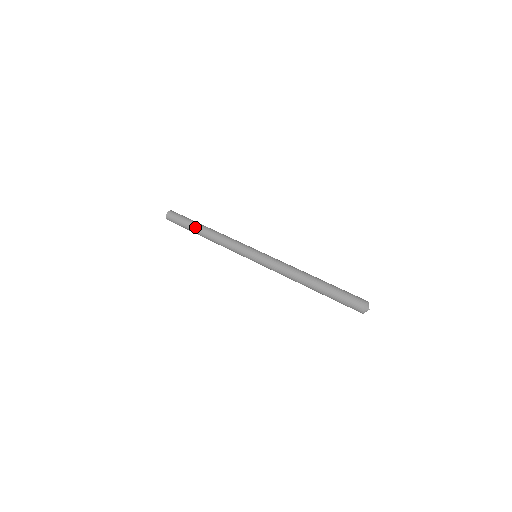
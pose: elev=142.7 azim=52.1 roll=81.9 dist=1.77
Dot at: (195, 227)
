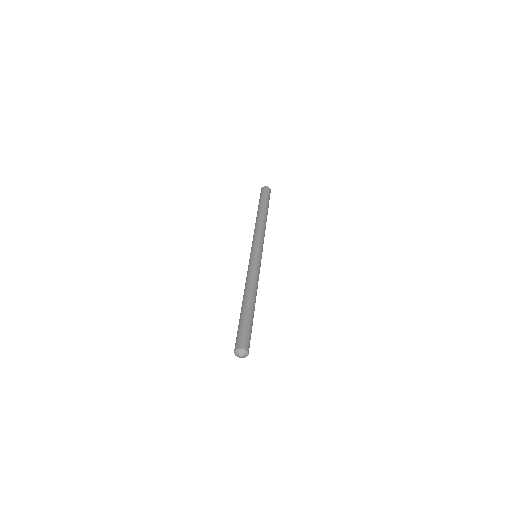
Dot at: (261, 207)
